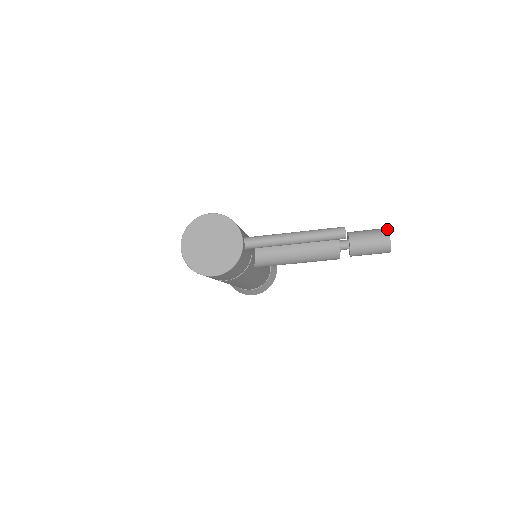
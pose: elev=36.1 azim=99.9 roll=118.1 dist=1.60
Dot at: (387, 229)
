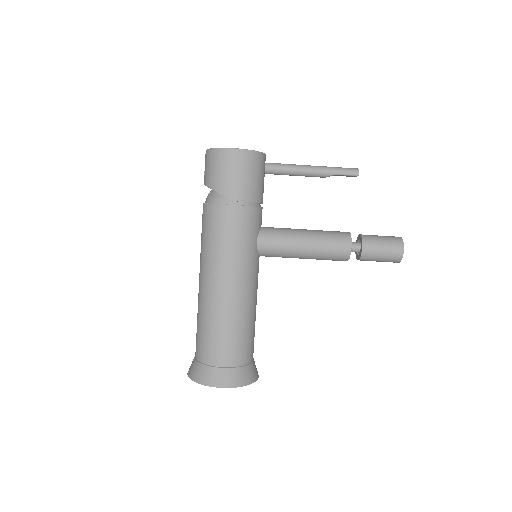
Dot at: occluded
